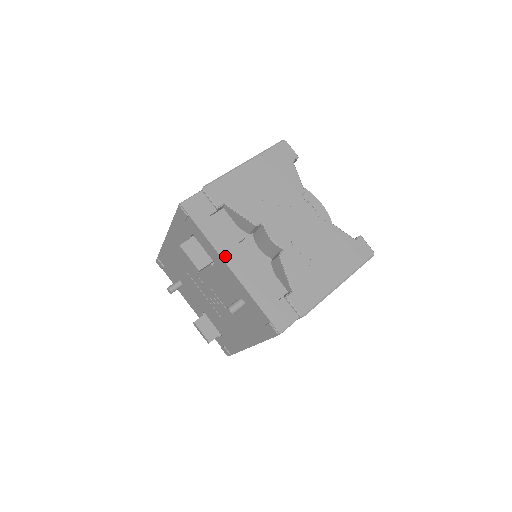
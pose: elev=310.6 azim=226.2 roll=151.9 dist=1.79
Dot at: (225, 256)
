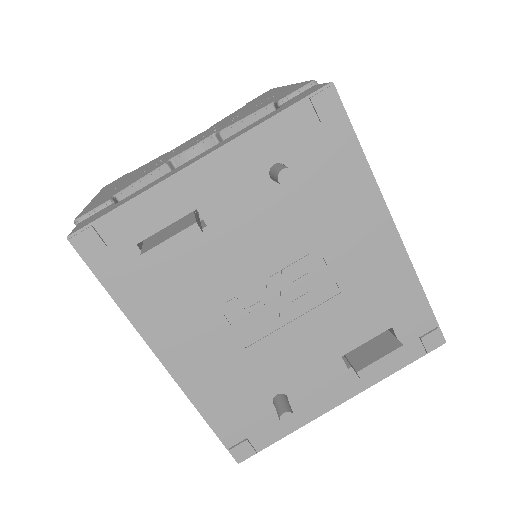
Dot at: (179, 170)
